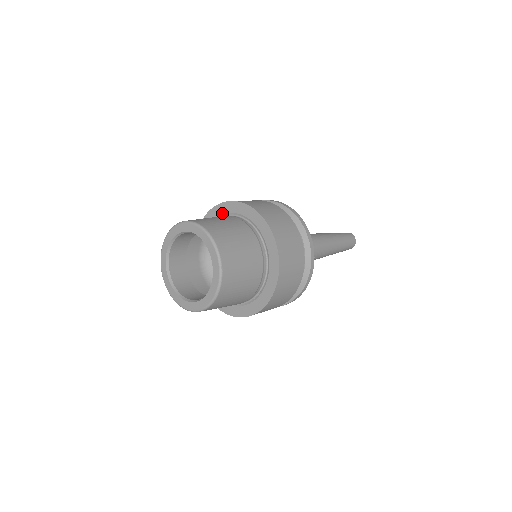
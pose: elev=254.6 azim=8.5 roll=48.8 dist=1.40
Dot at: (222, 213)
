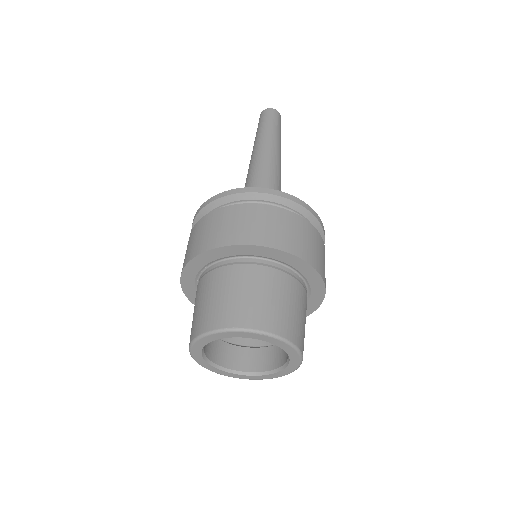
Dot at: (222, 257)
